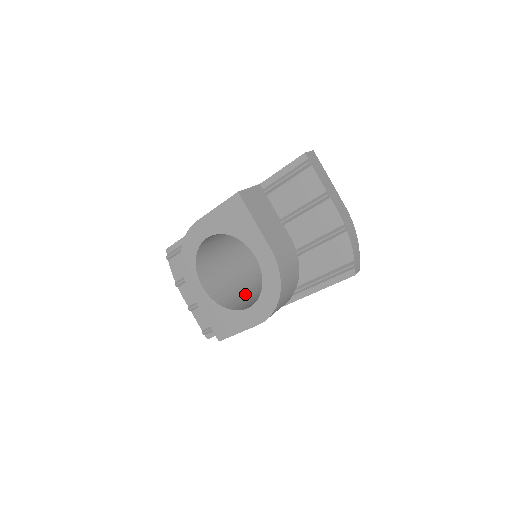
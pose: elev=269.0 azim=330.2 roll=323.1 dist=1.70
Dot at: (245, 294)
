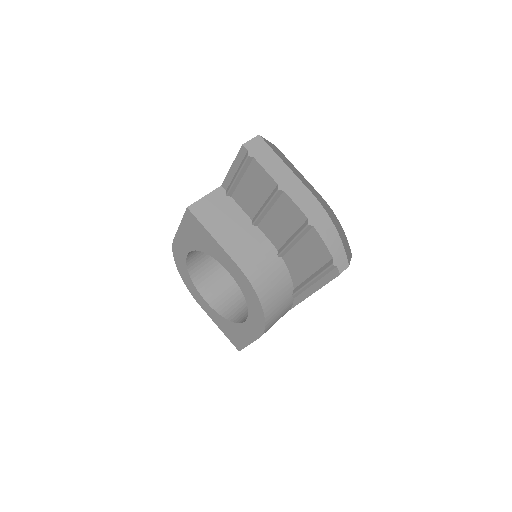
Dot at: occluded
